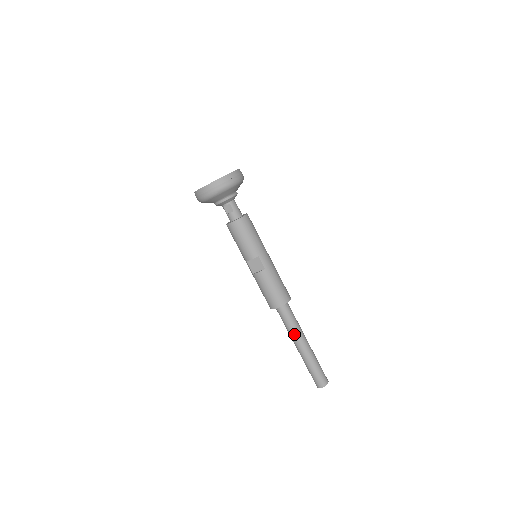
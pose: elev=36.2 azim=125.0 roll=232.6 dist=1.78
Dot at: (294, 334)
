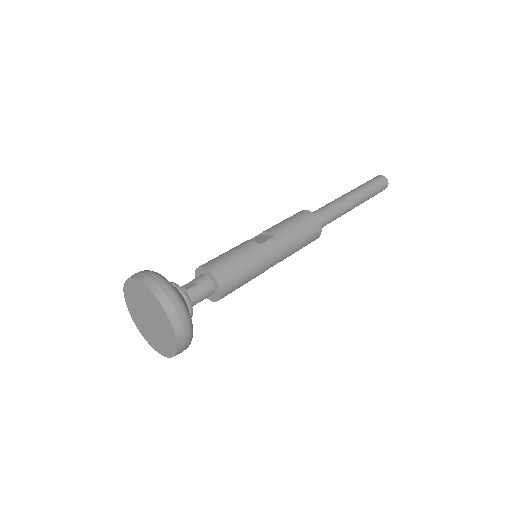
Dot at: occluded
